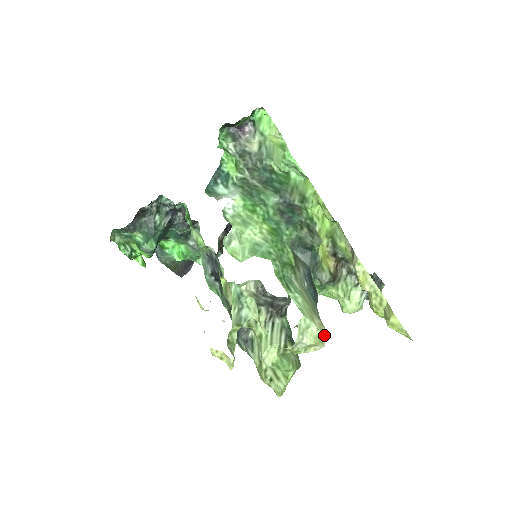
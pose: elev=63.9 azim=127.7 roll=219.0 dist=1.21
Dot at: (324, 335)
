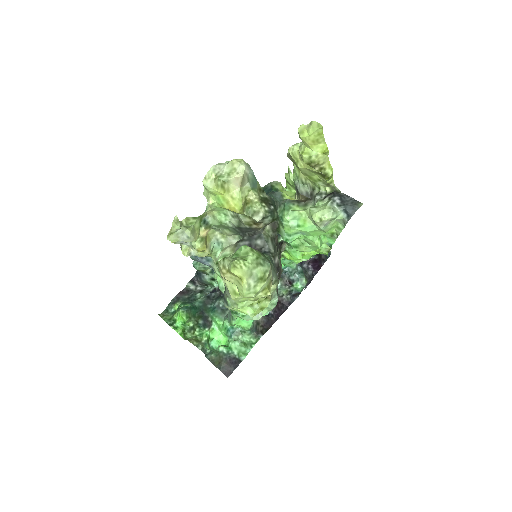
Dot at: (244, 162)
